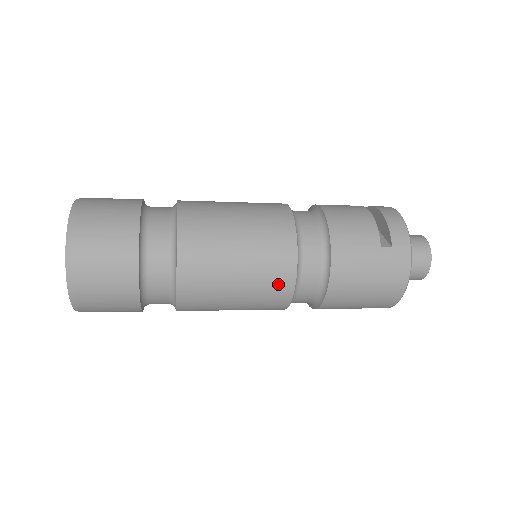
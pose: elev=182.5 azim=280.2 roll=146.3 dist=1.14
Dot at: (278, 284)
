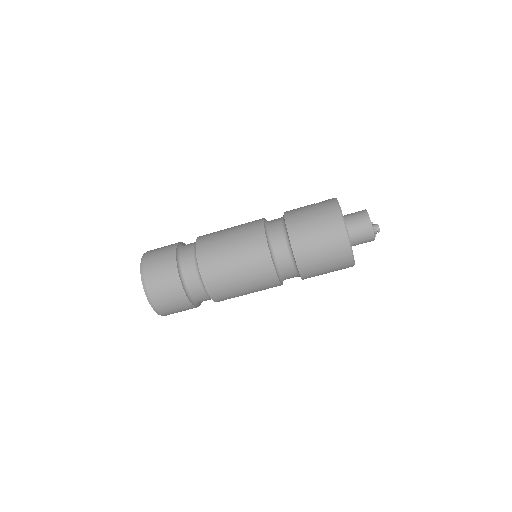
Dot at: (254, 233)
